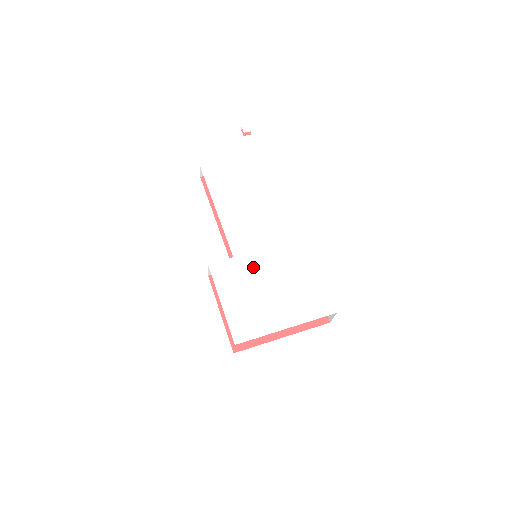
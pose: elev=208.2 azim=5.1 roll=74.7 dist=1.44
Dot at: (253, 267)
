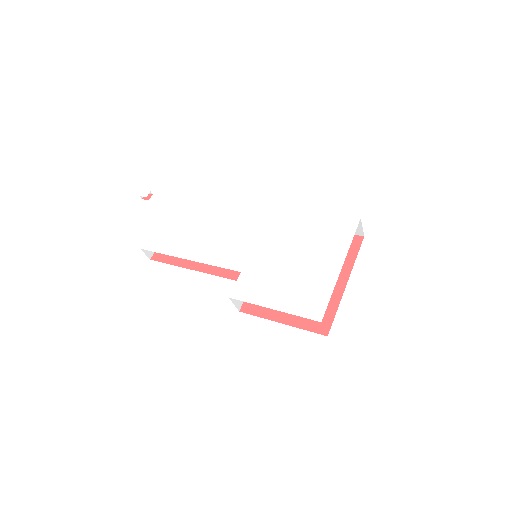
Dot at: (263, 261)
